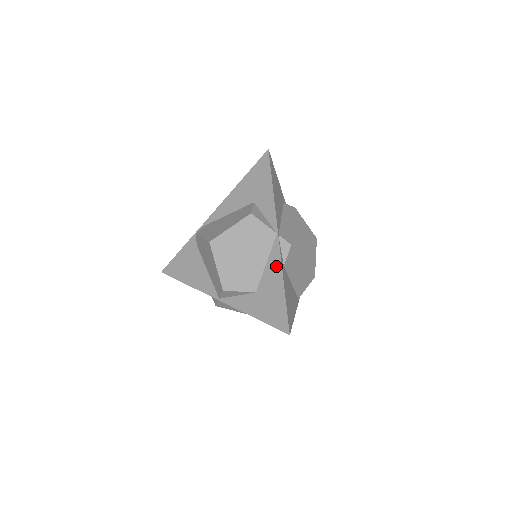
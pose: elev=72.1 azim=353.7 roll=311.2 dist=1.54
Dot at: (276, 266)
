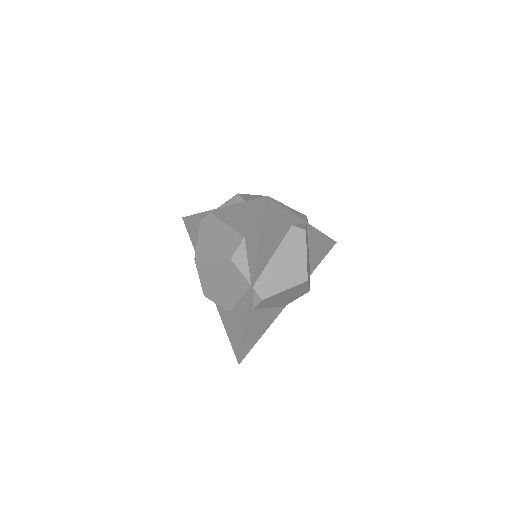
Dot at: (244, 310)
